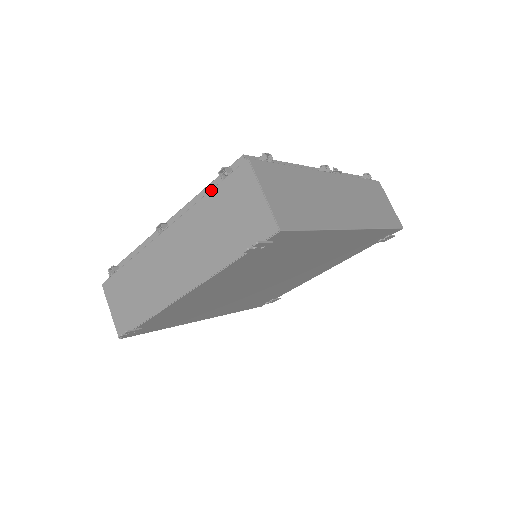
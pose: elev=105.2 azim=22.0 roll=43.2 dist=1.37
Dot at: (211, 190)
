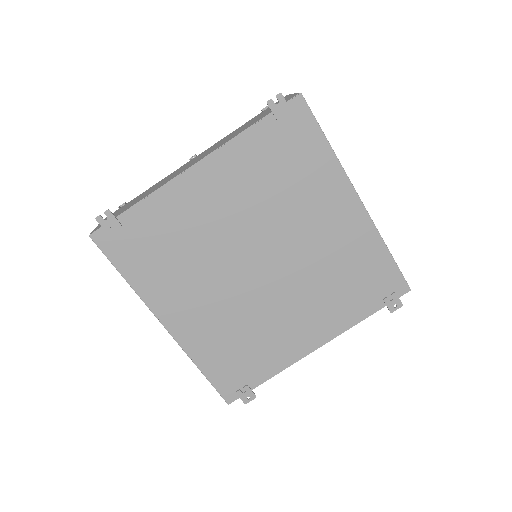
Dot at: (251, 119)
